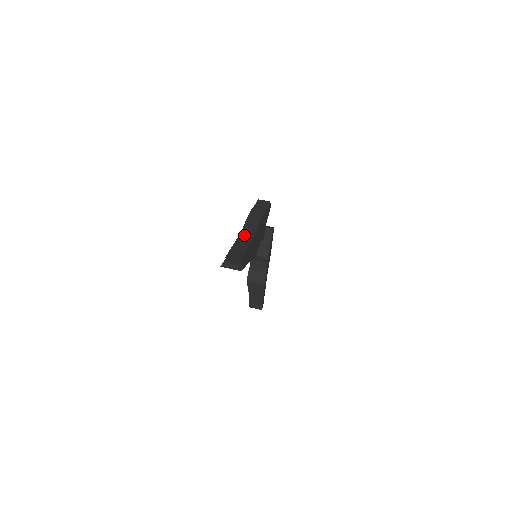
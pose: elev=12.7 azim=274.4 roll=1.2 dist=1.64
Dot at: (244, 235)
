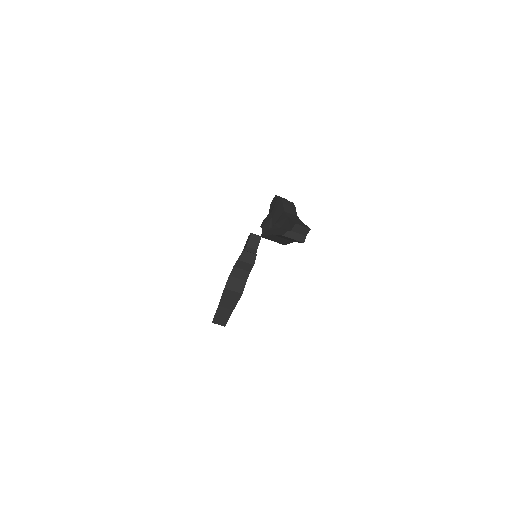
Dot at: (290, 215)
